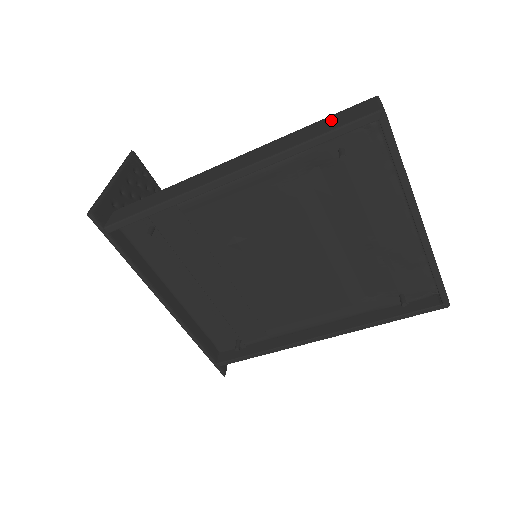
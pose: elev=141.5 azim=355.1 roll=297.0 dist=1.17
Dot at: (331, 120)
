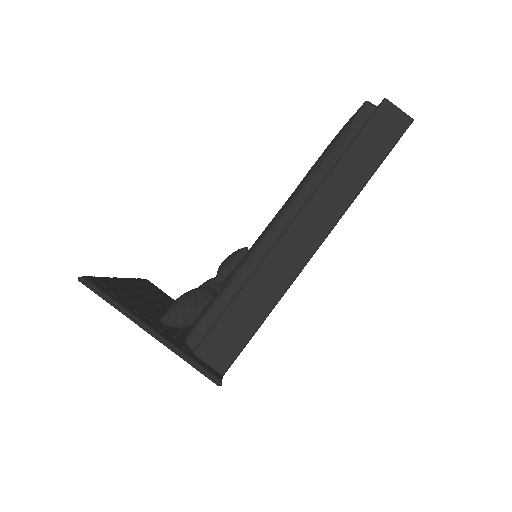
Dot at: (370, 141)
